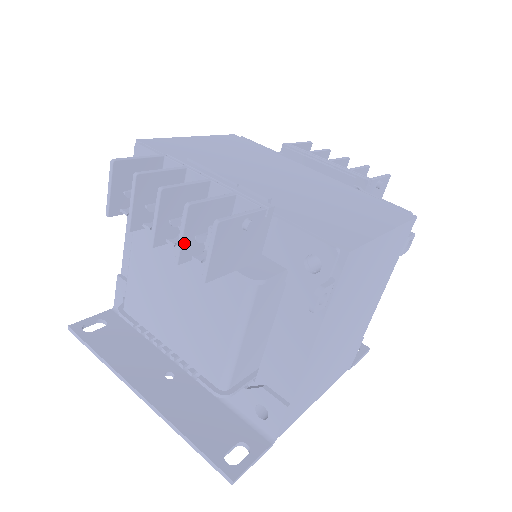
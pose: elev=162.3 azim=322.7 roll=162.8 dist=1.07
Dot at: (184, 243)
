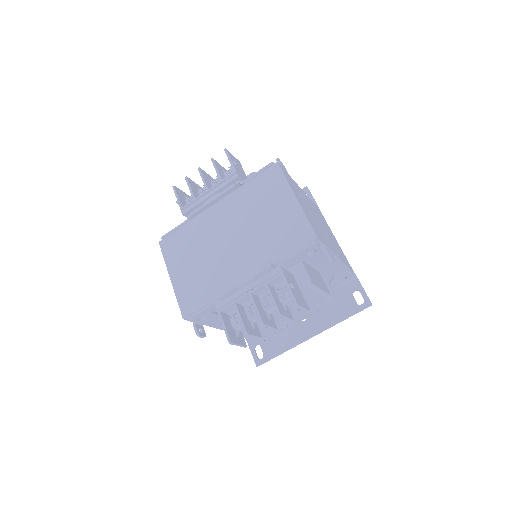
Dot at: (288, 317)
